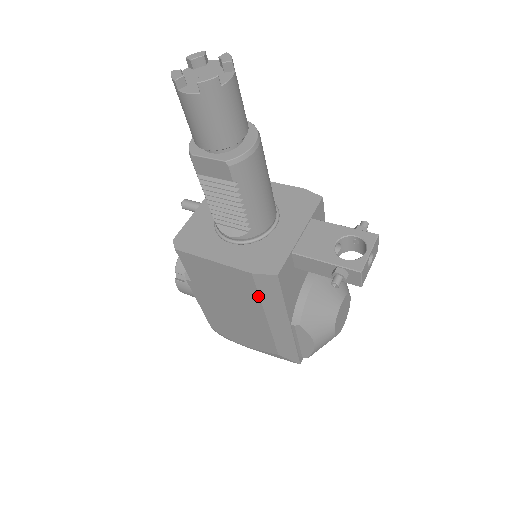
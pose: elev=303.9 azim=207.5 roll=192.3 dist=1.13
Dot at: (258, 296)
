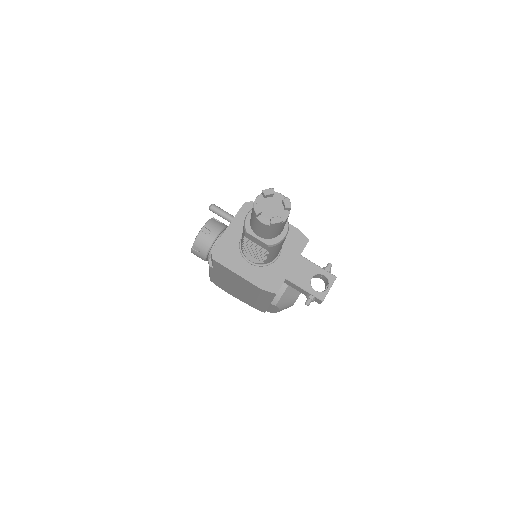
Dot at: (258, 294)
